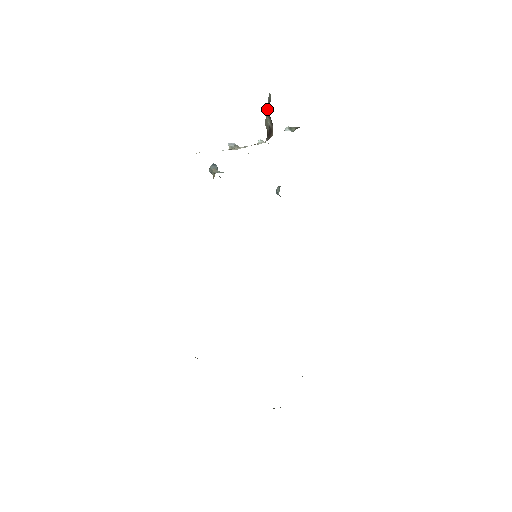
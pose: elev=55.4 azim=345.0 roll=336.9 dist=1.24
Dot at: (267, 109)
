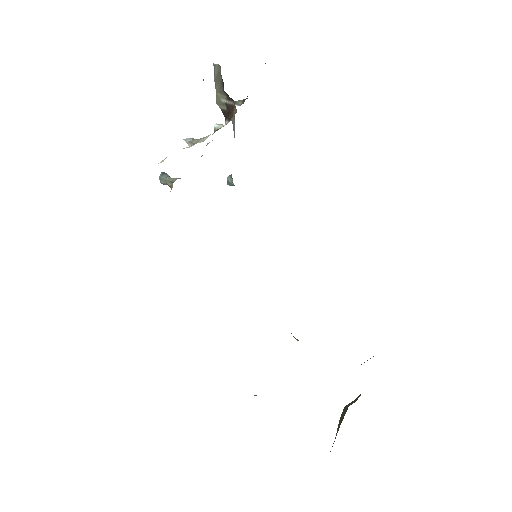
Dot at: (216, 85)
